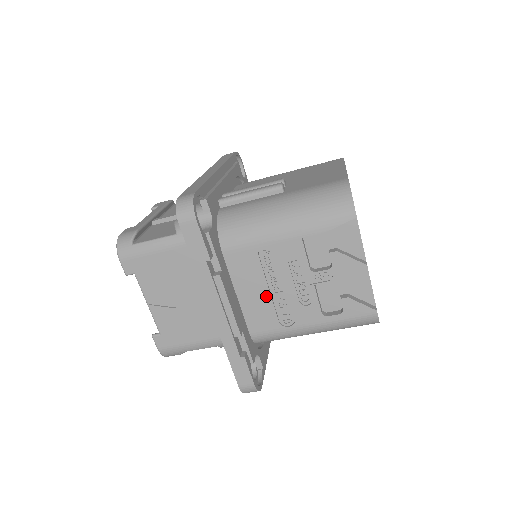
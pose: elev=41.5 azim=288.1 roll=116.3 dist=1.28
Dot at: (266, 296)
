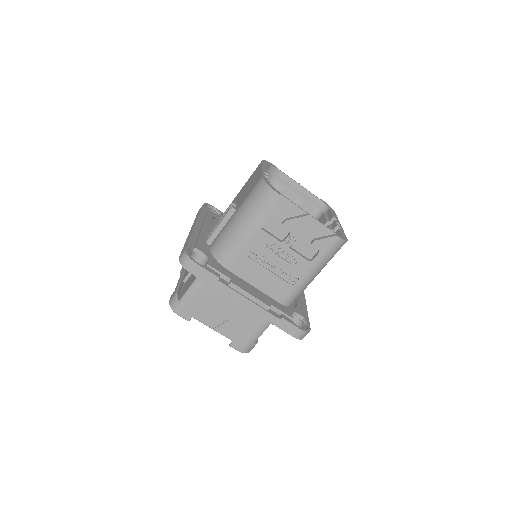
Dot at: (270, 275)
